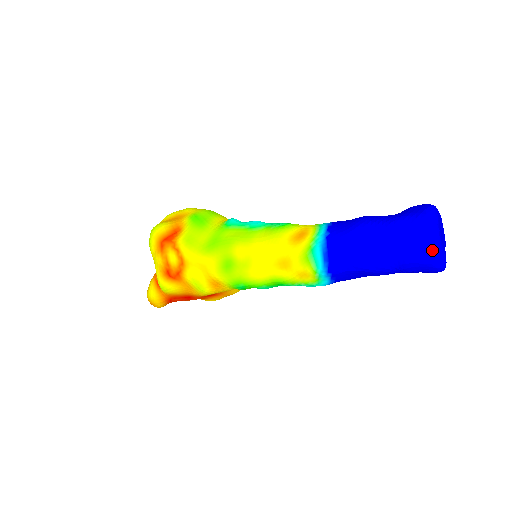
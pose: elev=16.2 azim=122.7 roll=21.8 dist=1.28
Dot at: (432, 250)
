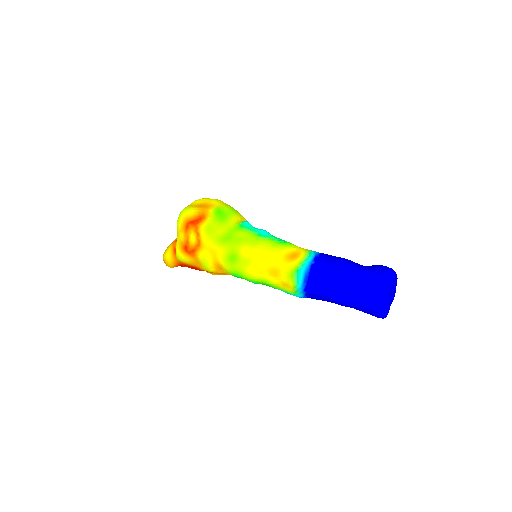
Dot at: (380, 303)
